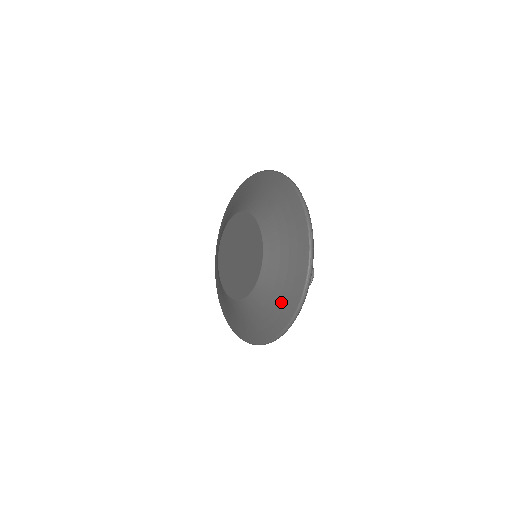
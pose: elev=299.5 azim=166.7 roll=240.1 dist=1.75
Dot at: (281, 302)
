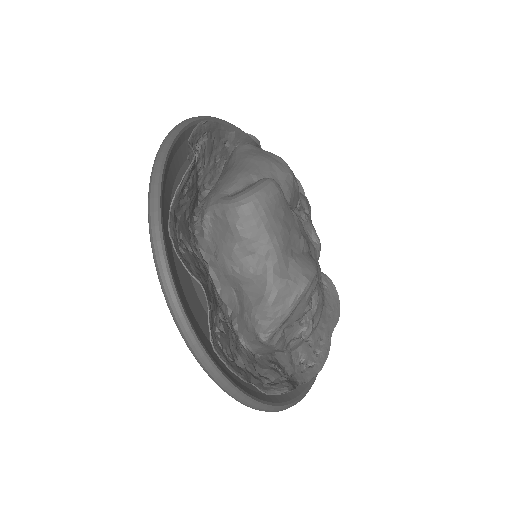
Dot at: occluded
